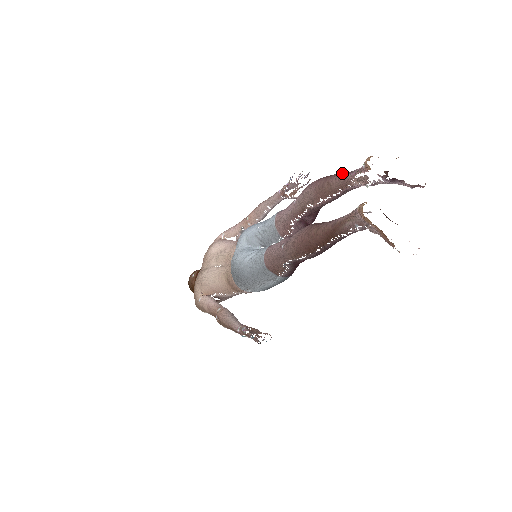
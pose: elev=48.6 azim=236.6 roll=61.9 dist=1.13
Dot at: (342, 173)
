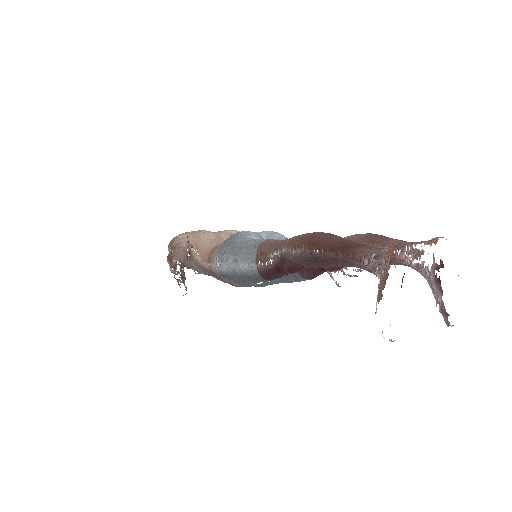
Dot at: (405, 241)
